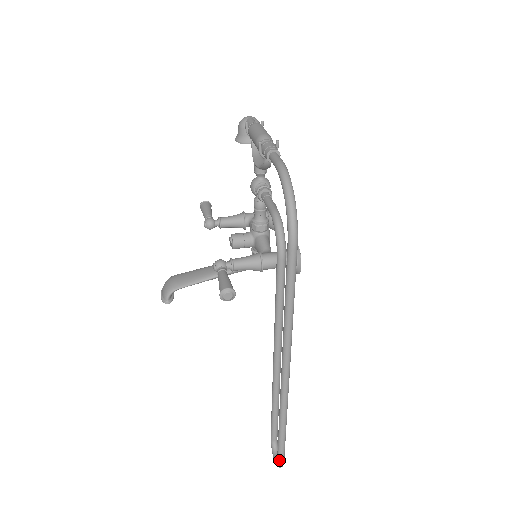
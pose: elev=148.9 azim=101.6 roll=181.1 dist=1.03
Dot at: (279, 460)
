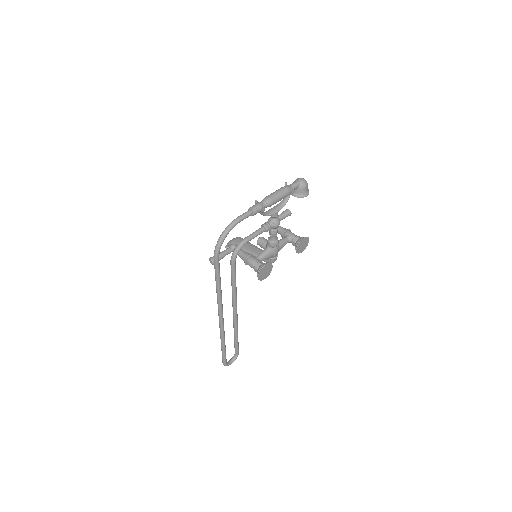
Dot at: (222, 360)
